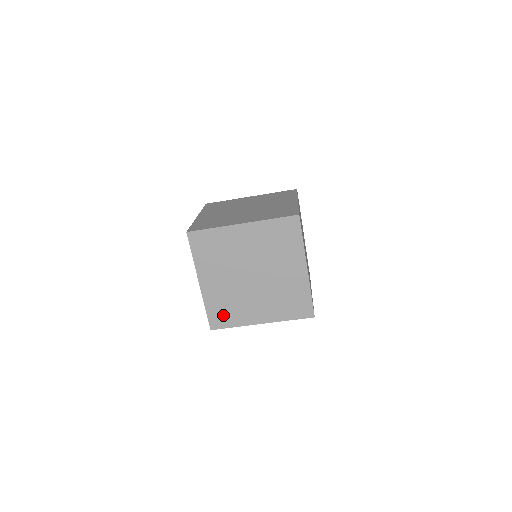
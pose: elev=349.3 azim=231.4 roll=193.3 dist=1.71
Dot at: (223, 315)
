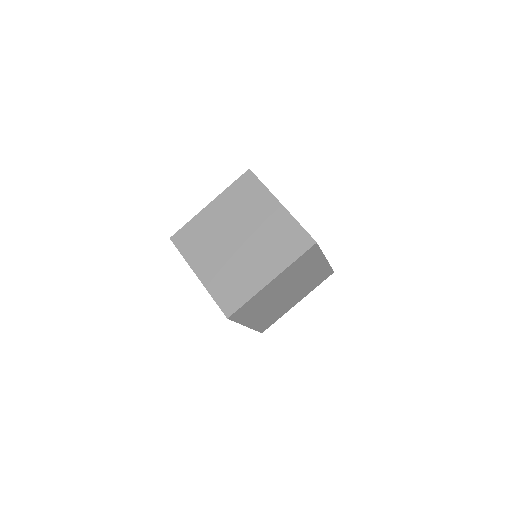
Dot at: occluded
